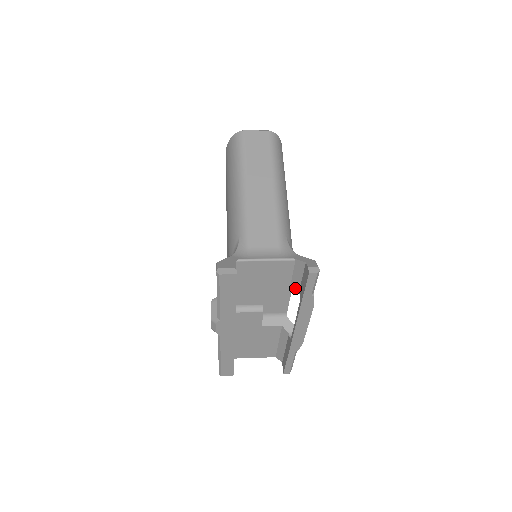
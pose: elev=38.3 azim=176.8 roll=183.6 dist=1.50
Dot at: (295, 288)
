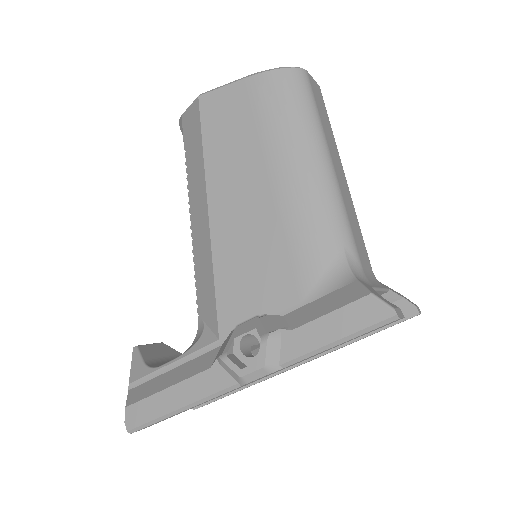
Dot at: occluded
